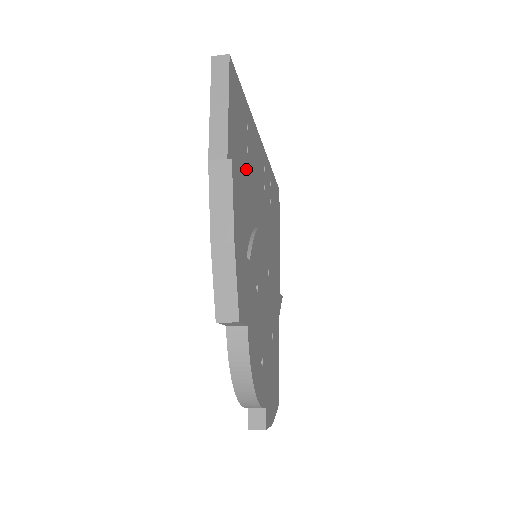
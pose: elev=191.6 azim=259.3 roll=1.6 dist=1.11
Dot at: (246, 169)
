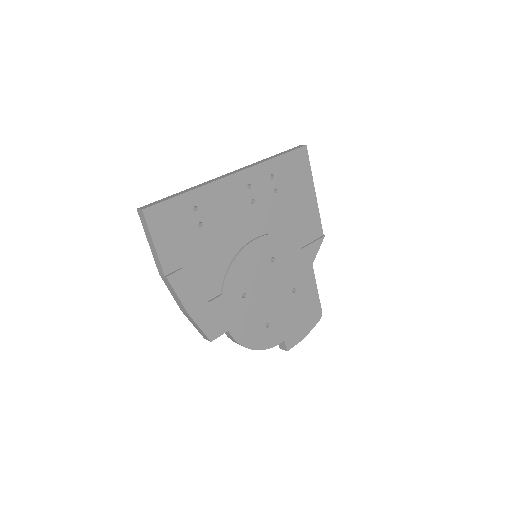
Dot at: (203, 240)
